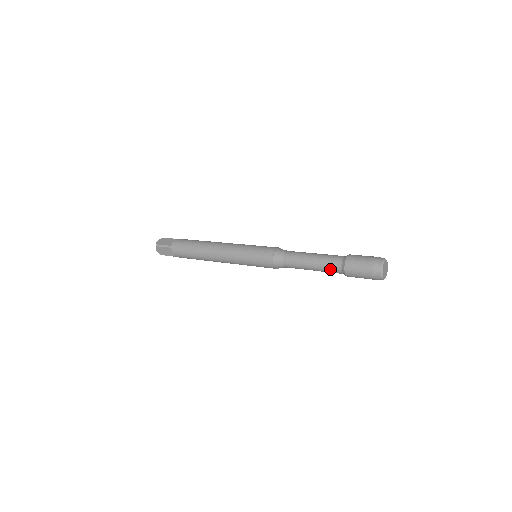
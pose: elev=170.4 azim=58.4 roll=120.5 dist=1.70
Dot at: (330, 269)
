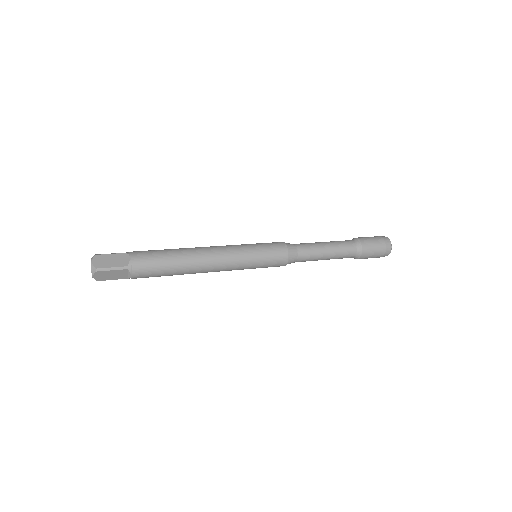
Dot at: (345, 256)
